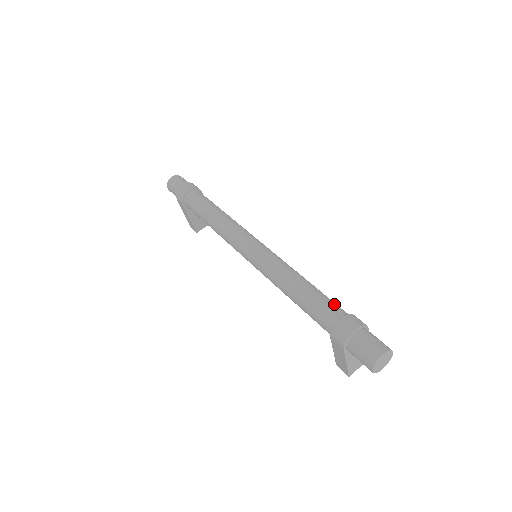
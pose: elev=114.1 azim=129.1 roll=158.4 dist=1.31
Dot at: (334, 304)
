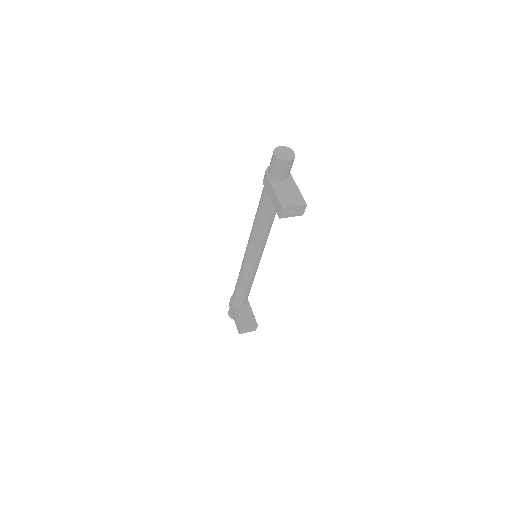
Dot at: occluded
